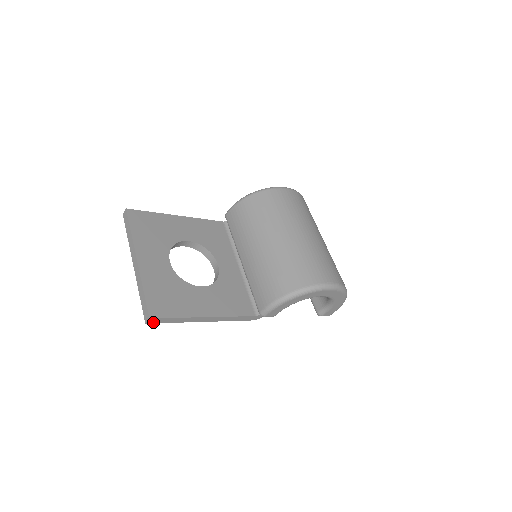
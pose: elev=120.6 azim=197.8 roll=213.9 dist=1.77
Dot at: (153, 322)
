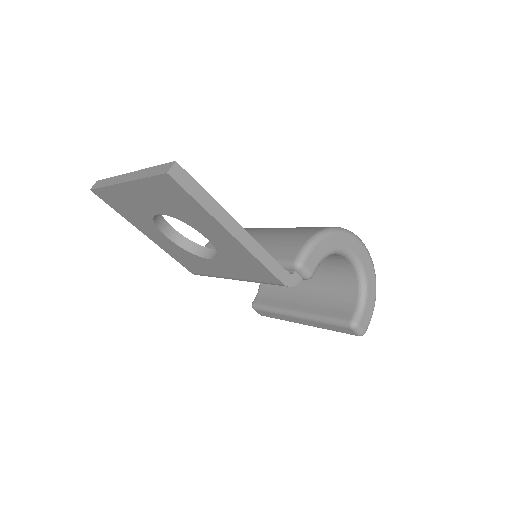
Dot at: (176, 179)
